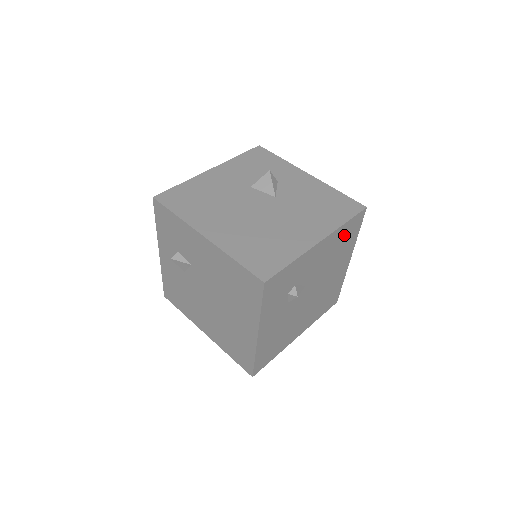
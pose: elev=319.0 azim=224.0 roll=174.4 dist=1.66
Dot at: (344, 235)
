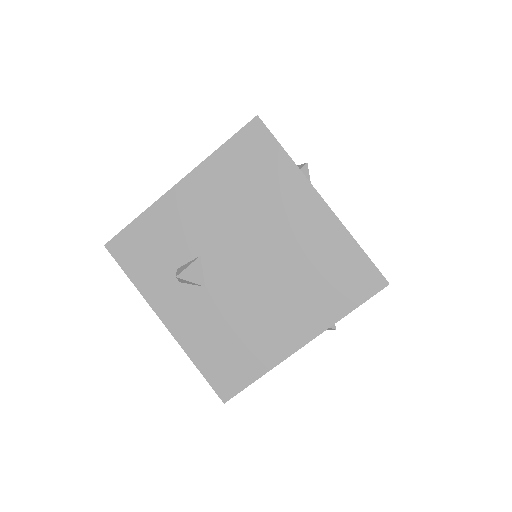
Dot at: occluded
